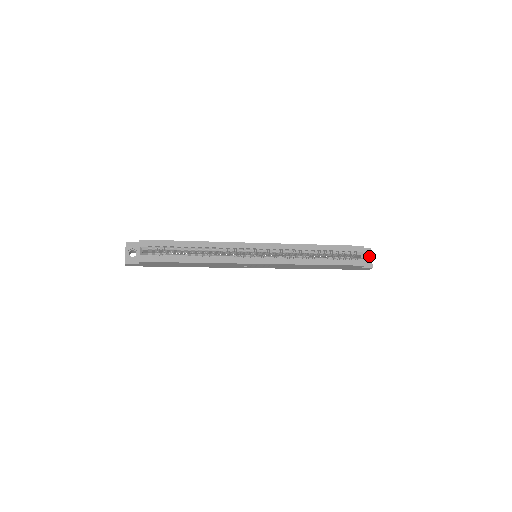
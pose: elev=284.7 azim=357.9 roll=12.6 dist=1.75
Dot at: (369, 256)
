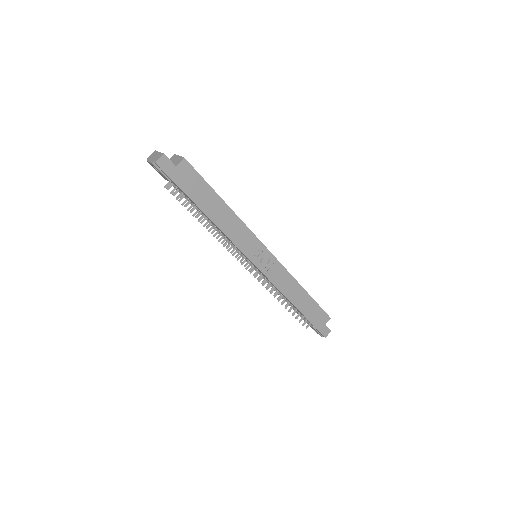
Dot at: occluded
